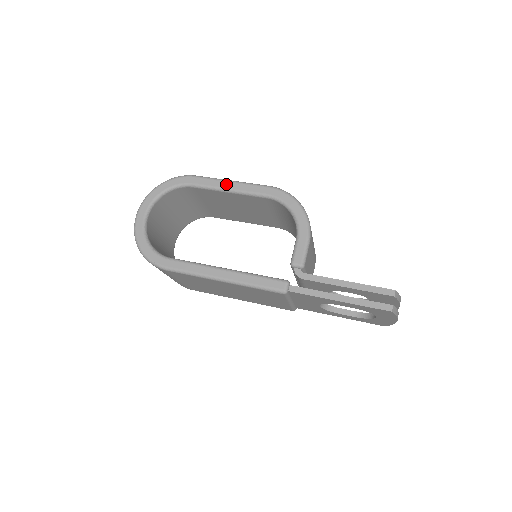
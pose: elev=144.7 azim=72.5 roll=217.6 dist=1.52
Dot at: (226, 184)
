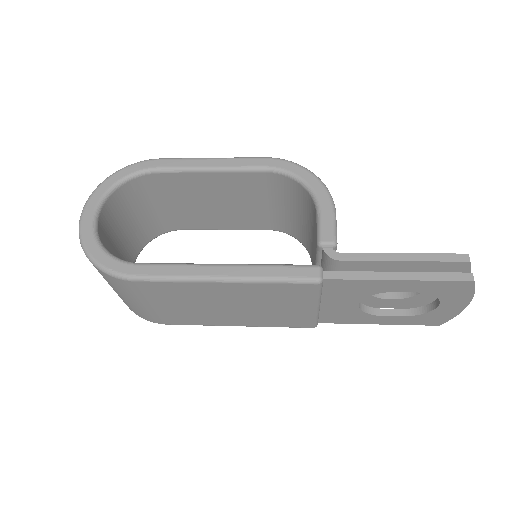
Dot at: (206, 162)
